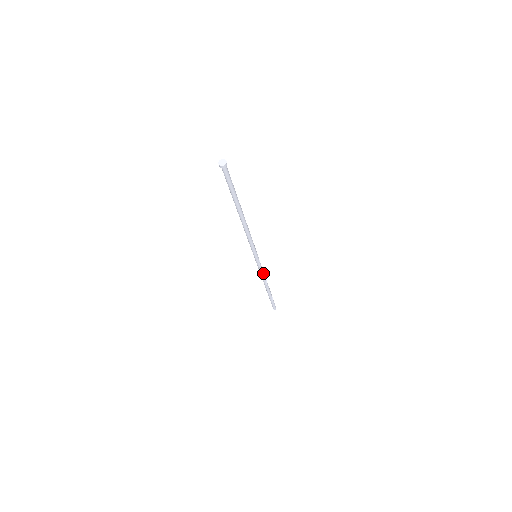
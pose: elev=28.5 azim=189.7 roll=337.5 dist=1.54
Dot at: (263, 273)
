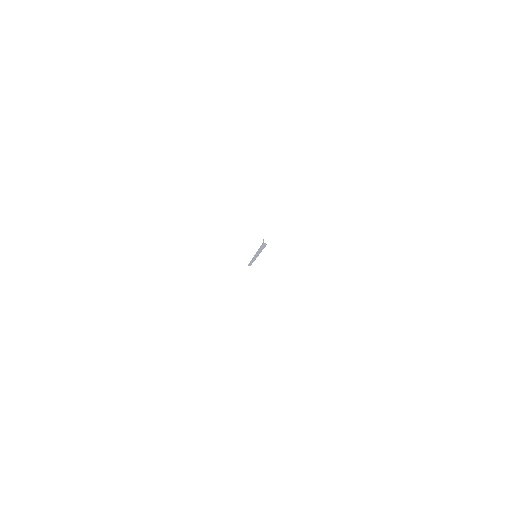
Dot at: occluded
